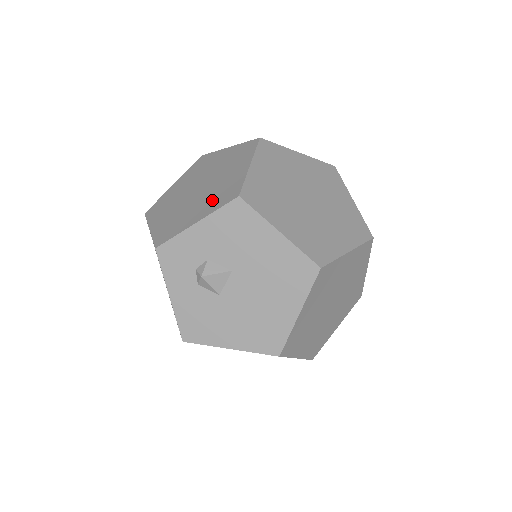
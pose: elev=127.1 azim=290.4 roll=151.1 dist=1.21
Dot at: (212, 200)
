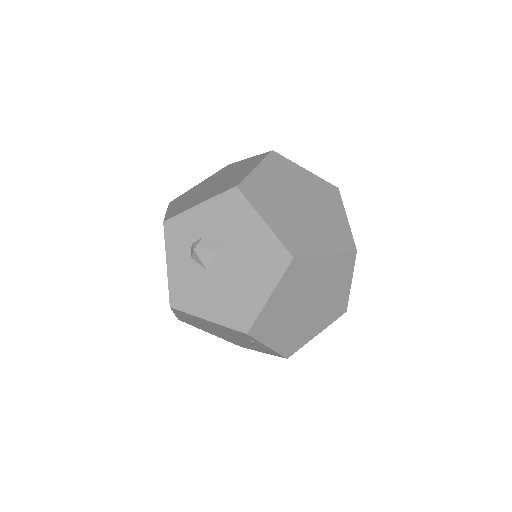
Dot at: (217, 190)
